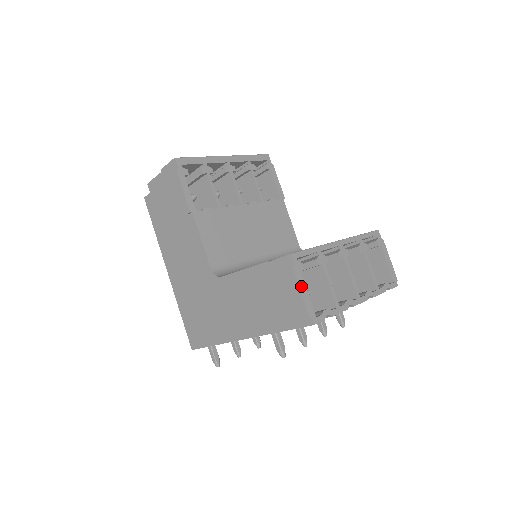
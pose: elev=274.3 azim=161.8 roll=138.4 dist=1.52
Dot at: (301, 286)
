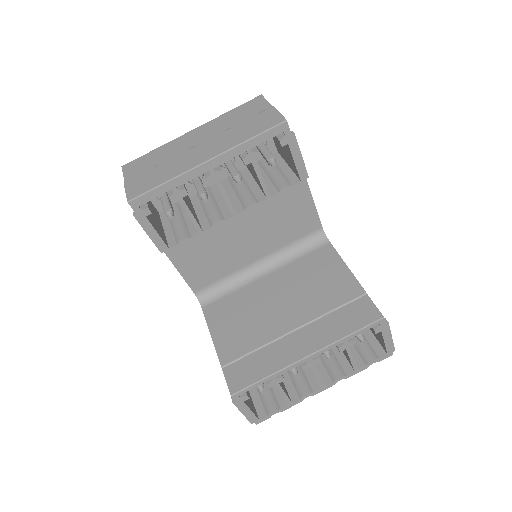
Dot at: (243, 410)
